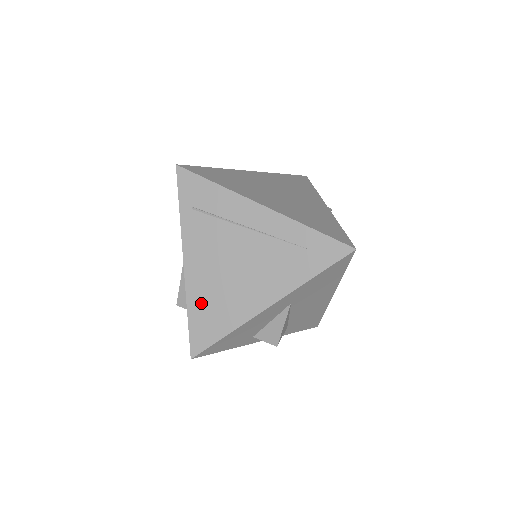
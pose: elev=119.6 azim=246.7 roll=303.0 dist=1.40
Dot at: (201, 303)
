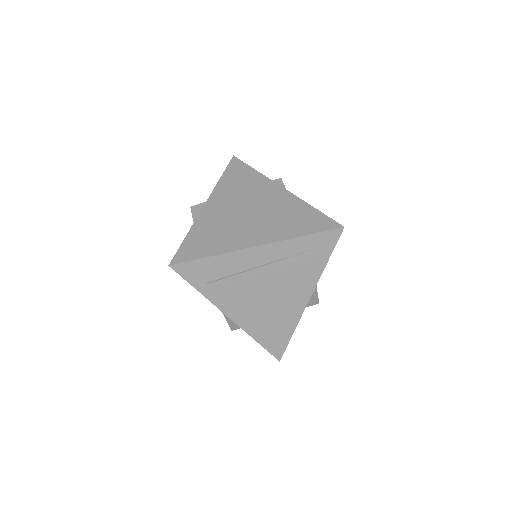
Dot at: (261, 330)
